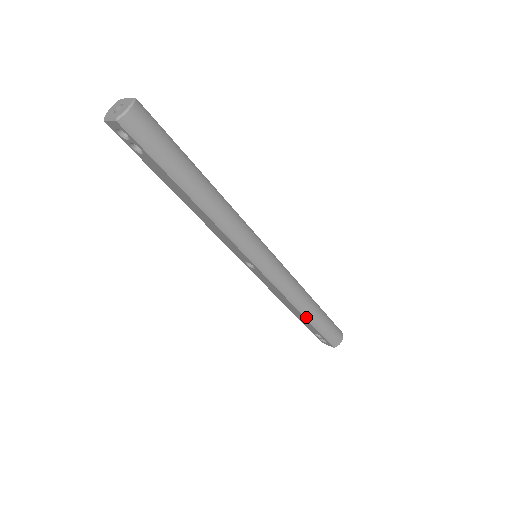
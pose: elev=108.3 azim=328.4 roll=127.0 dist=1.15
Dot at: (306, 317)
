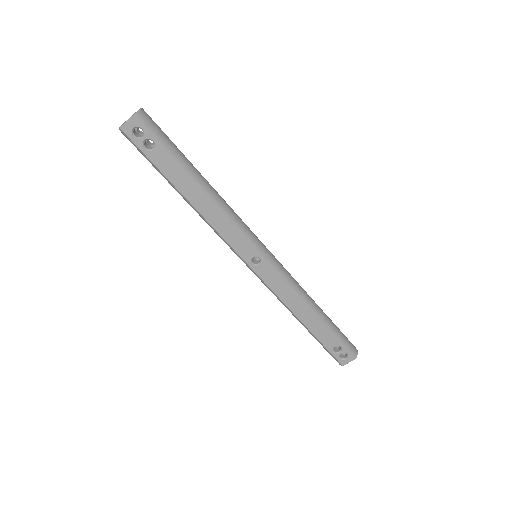
Dot at: (319, 317)
